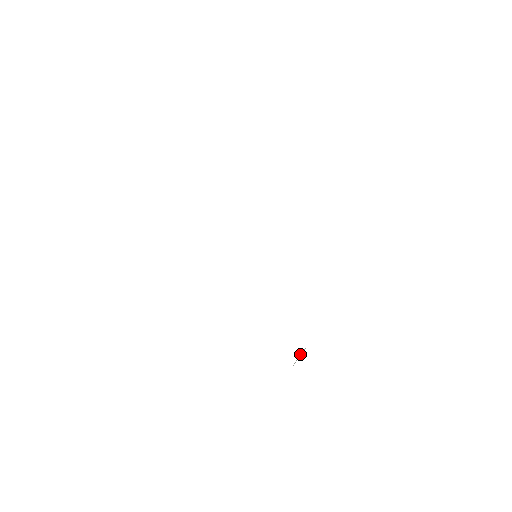
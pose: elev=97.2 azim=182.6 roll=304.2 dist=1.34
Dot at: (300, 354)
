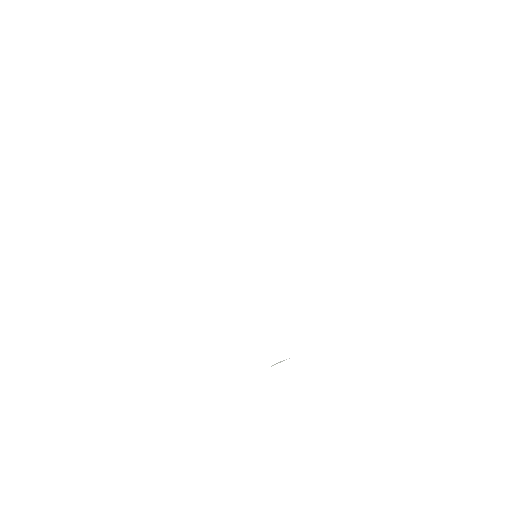
Dot at: (281, 361)
